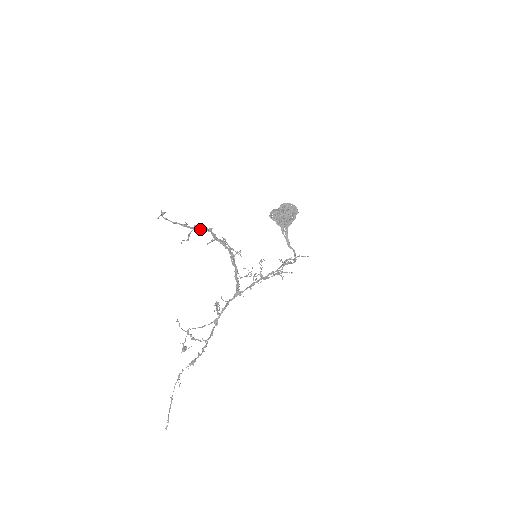
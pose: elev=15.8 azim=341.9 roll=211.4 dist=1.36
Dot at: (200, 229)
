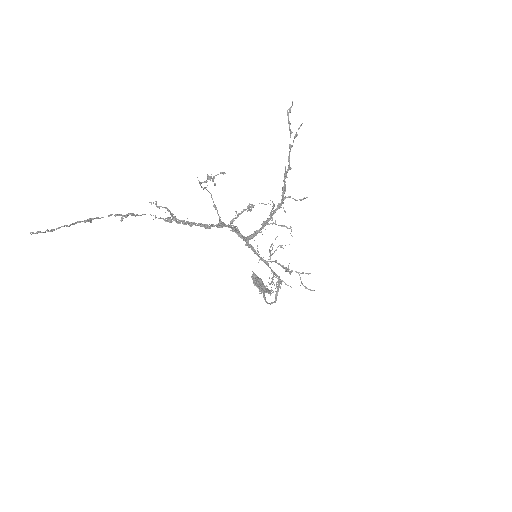
Dot at: (289, 155)
